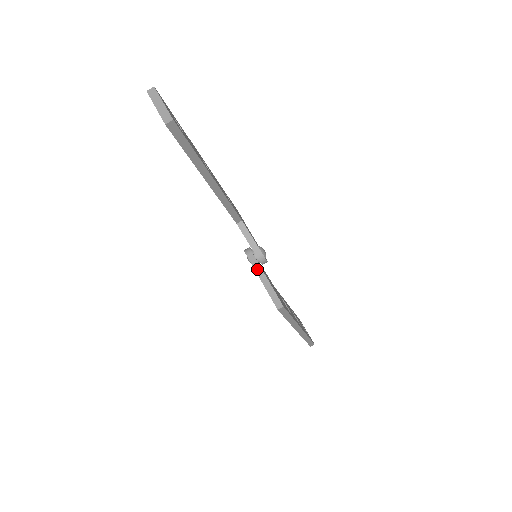
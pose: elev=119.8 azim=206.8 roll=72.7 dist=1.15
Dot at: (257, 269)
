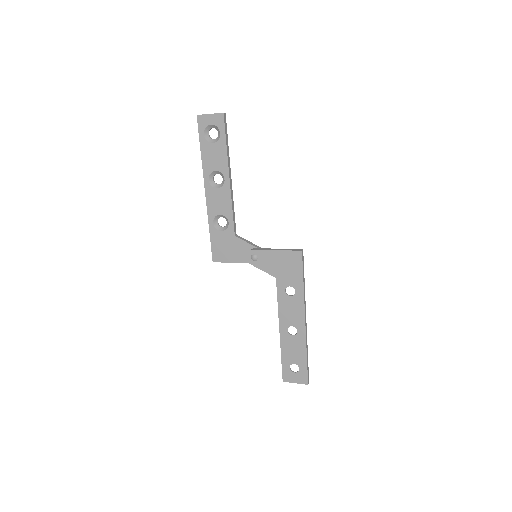
Dot at: (267, 249)
